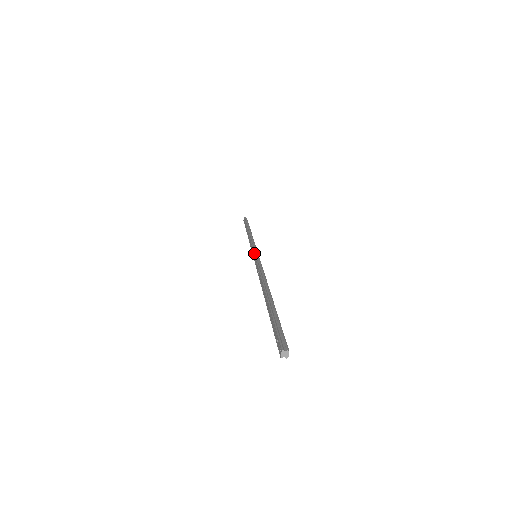
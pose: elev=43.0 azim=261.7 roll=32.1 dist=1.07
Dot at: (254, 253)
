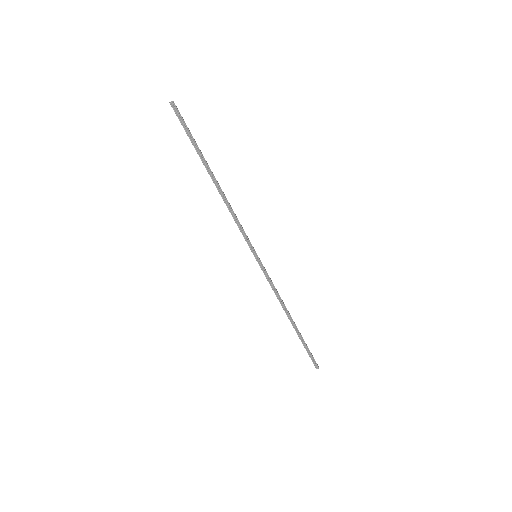
Dot at: (254, 255)
